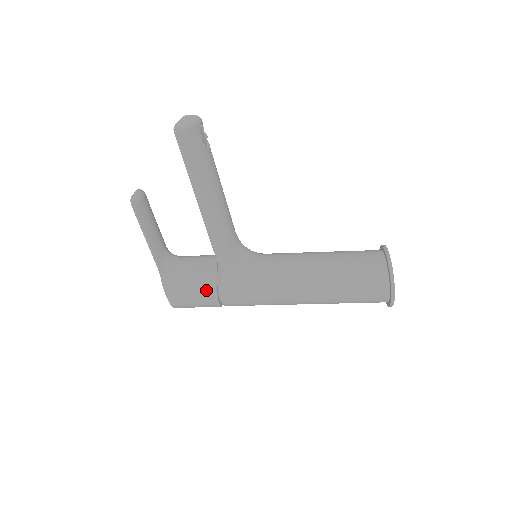
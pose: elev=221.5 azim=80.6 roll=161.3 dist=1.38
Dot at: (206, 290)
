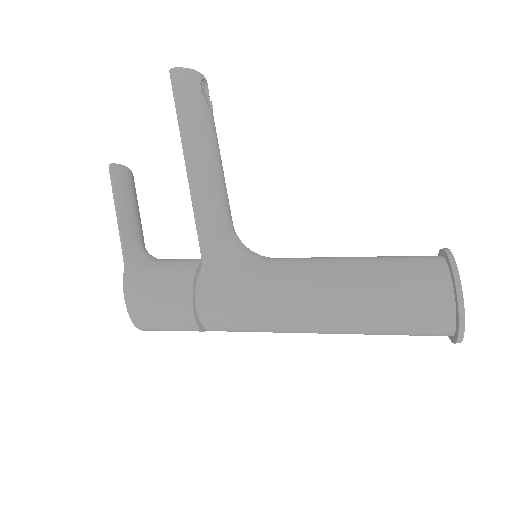
Dot at: (178, 287)
